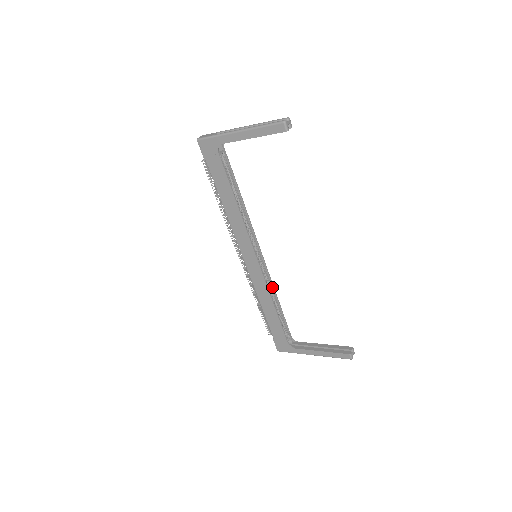
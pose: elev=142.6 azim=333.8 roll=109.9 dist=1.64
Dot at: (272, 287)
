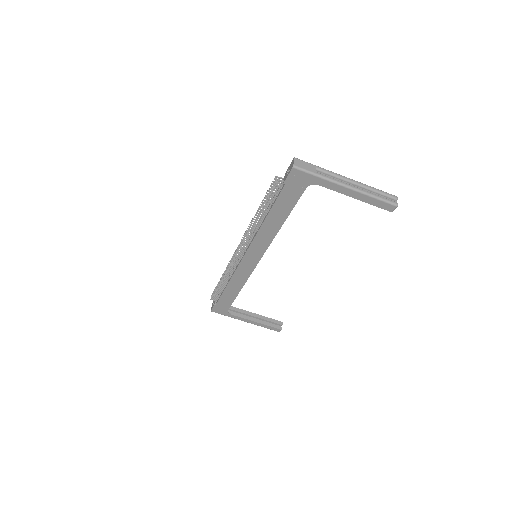
Dot at: occluded
